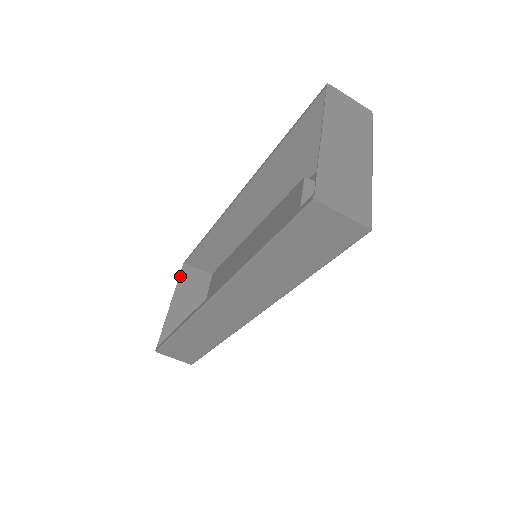
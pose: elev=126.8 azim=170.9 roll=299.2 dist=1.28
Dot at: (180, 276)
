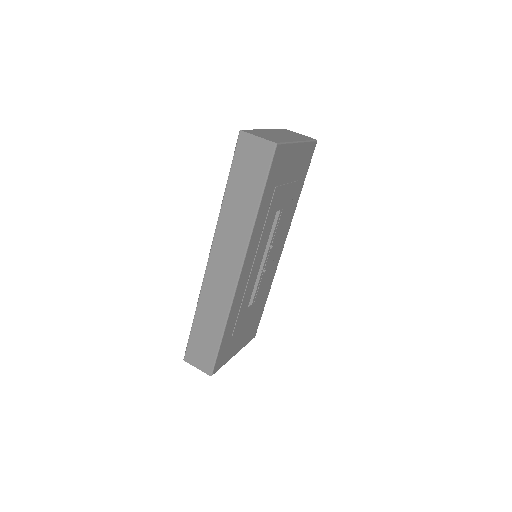
Dot at: occluded
